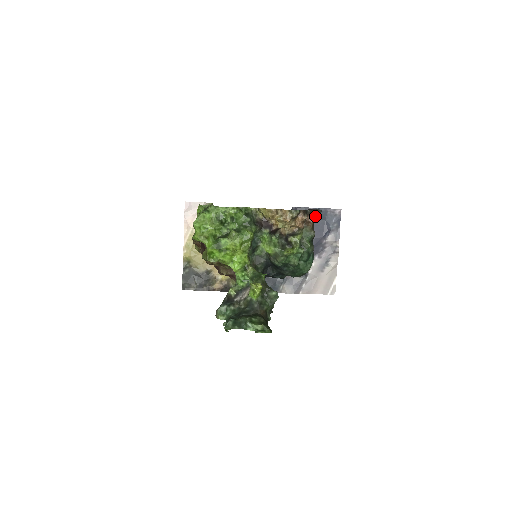
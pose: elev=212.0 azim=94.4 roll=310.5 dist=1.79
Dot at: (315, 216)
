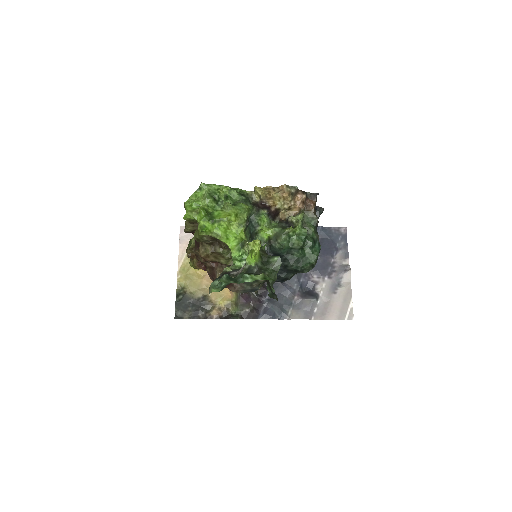
Dot at: (316, 200)
